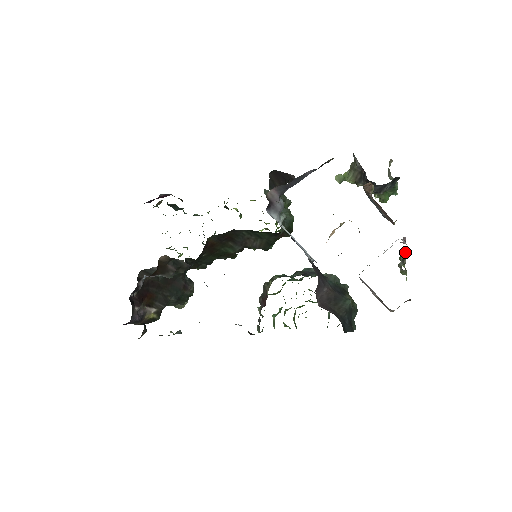
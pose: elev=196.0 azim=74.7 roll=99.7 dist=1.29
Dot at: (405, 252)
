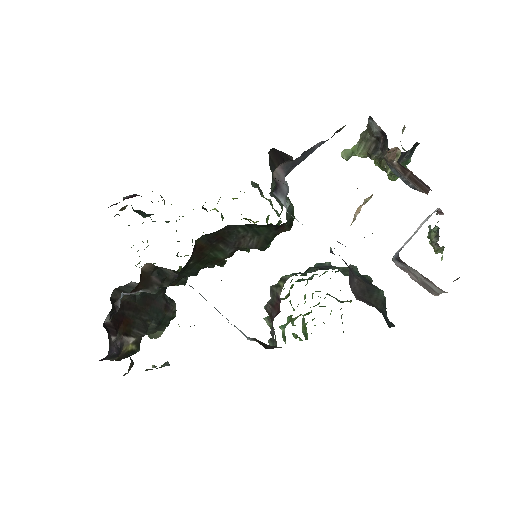
Dot at: (437, 227)
